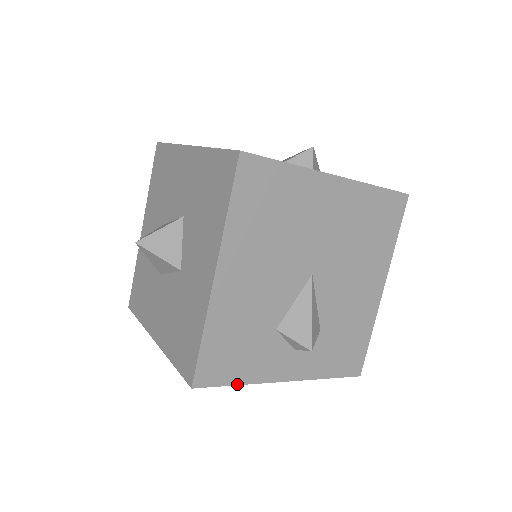
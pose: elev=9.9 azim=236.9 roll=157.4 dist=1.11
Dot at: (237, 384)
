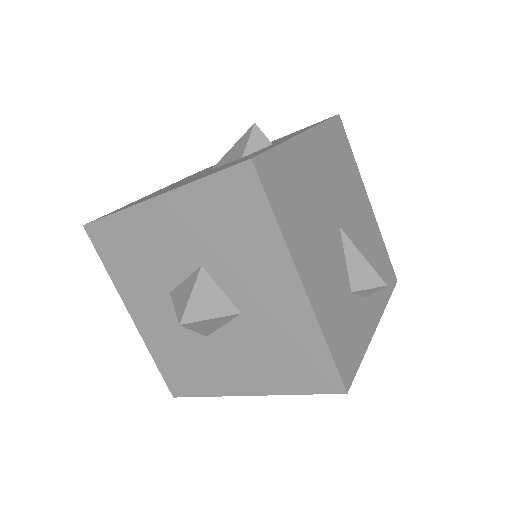
Dot at: (361, 360)
